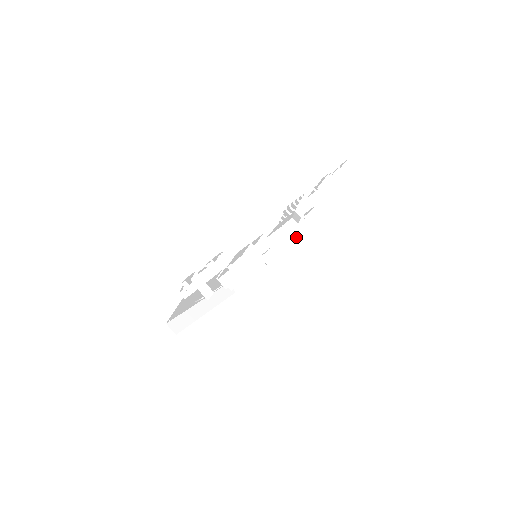
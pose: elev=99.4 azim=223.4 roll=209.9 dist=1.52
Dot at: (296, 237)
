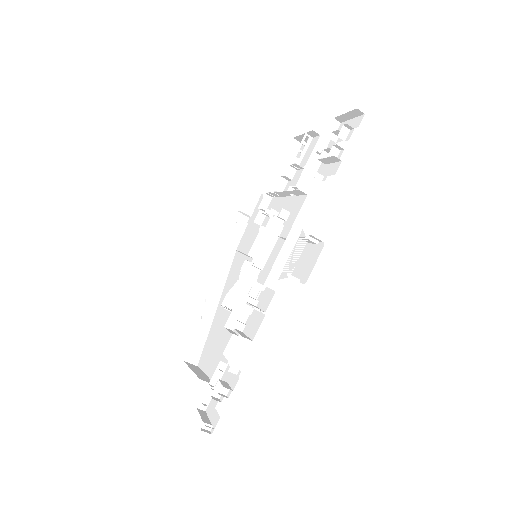
Dot at: occluded
